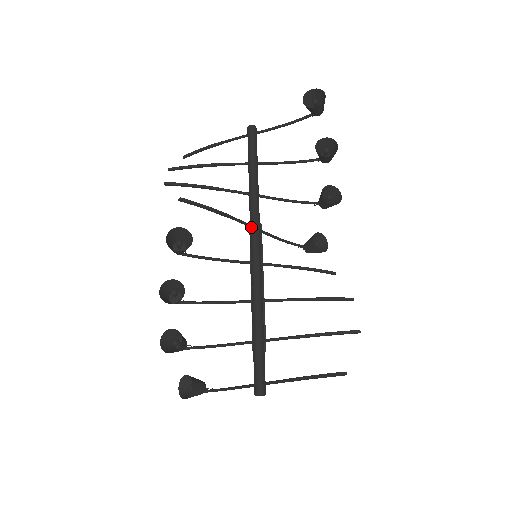
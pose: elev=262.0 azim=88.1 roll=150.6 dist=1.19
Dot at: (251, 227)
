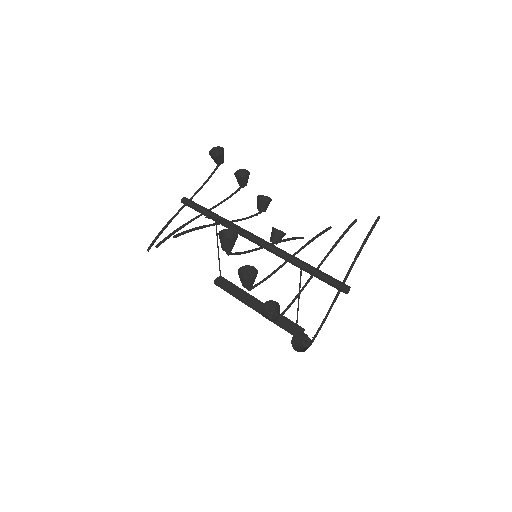
Dot at: (244, 233)
